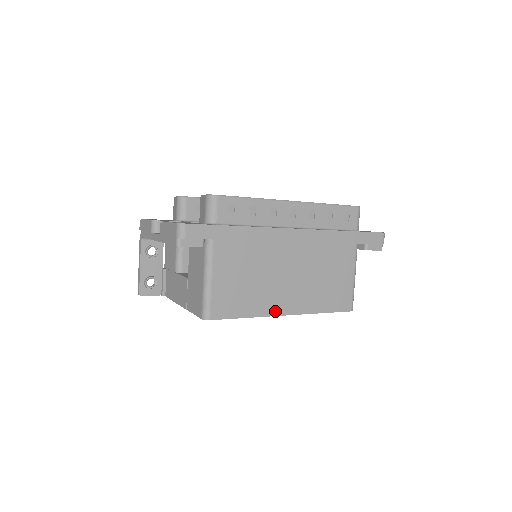
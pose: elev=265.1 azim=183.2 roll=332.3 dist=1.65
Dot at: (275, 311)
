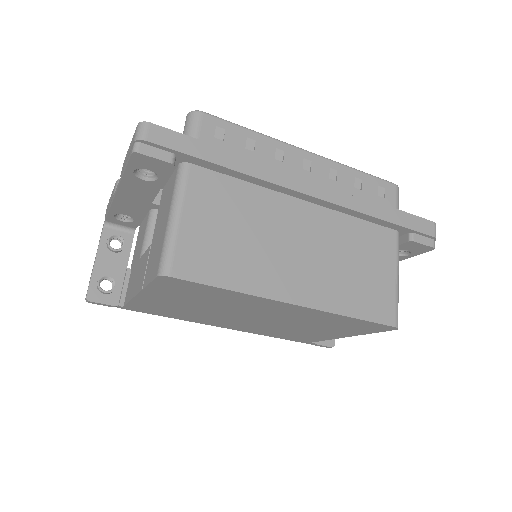
Dot at: (277, 293)
